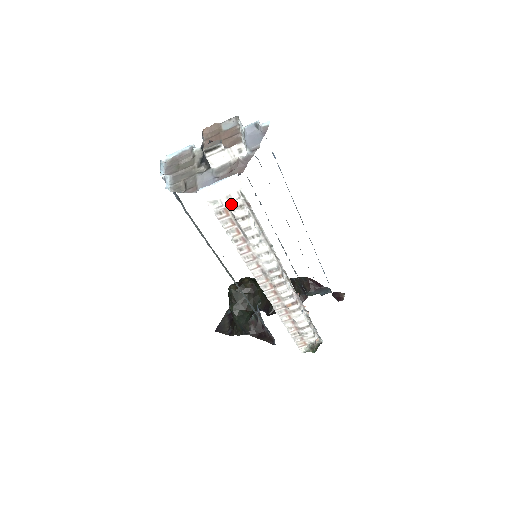
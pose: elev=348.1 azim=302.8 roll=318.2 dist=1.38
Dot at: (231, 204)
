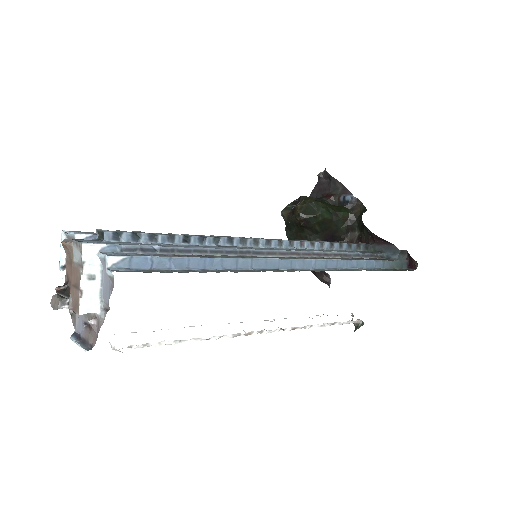
Dot at: (112, 348)
